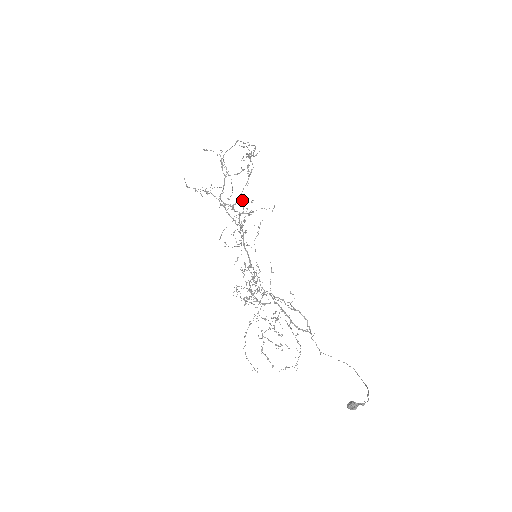
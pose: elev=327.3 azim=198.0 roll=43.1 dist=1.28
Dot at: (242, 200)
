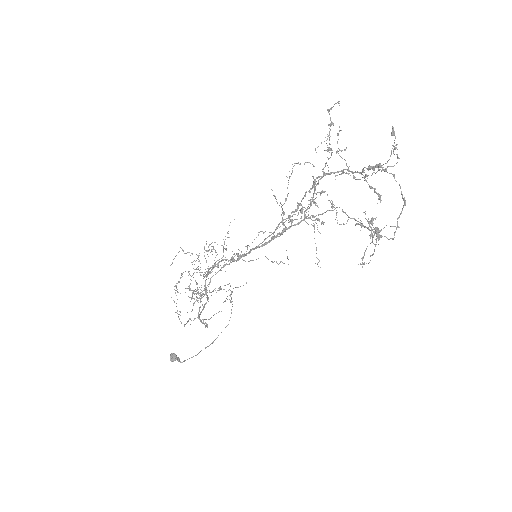
Dot at: (330, 210)
